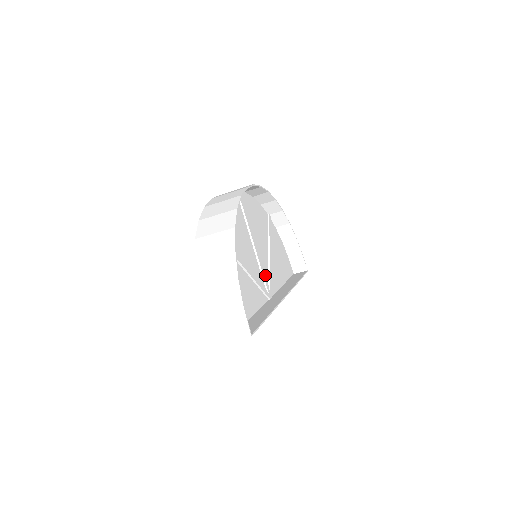
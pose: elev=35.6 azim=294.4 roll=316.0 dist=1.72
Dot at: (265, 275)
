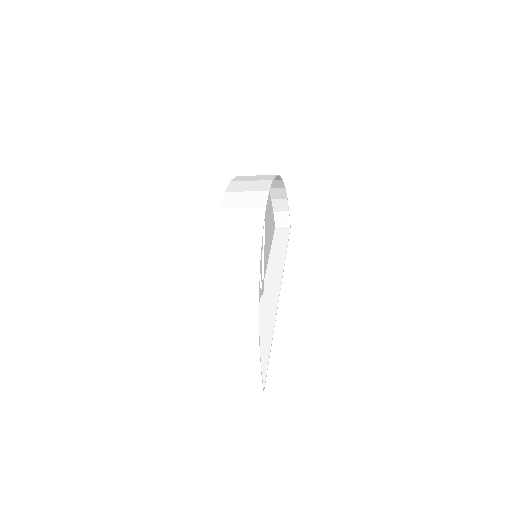
Dot at: occluded
